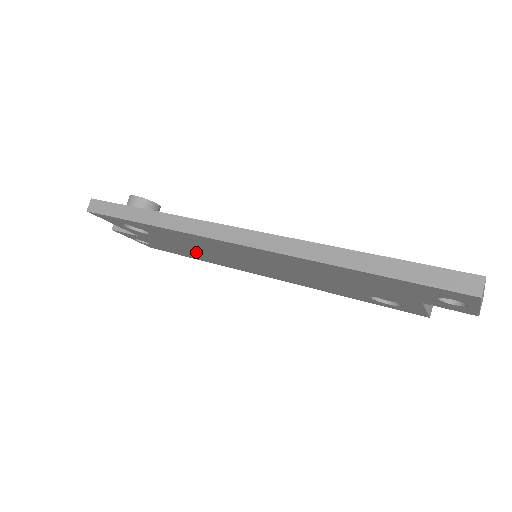
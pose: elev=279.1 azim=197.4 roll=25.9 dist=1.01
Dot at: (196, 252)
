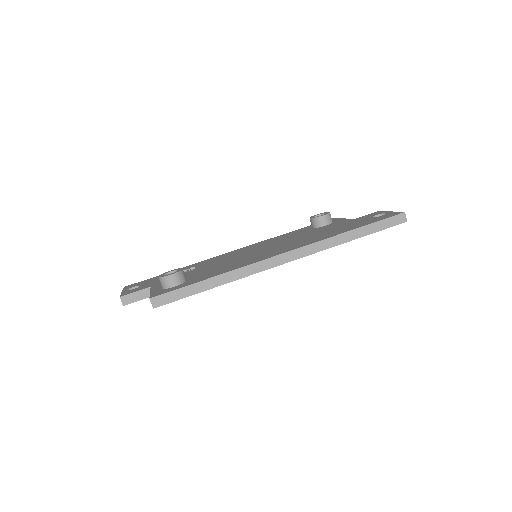
Dot at: occluded
